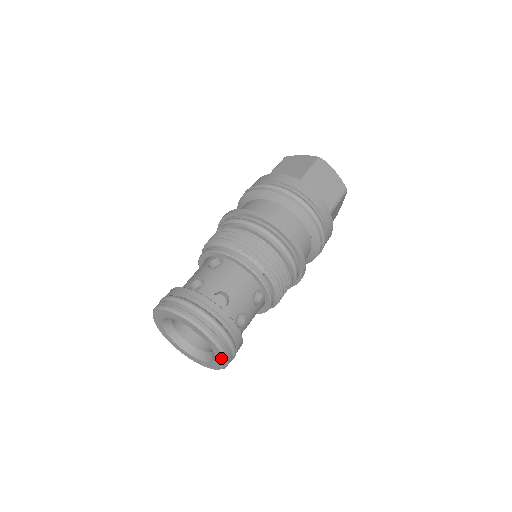
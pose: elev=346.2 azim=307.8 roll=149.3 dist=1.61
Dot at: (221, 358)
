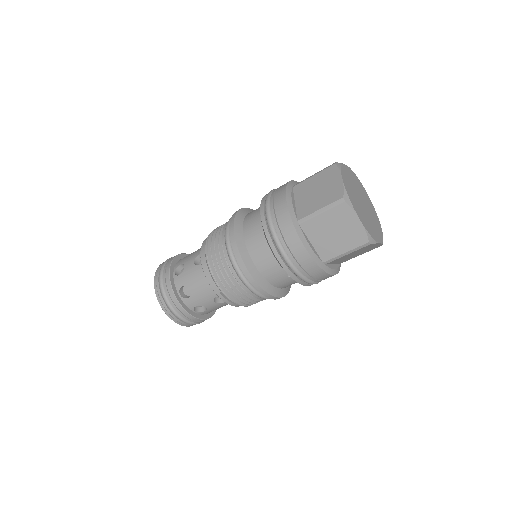
Dot at: occluded
